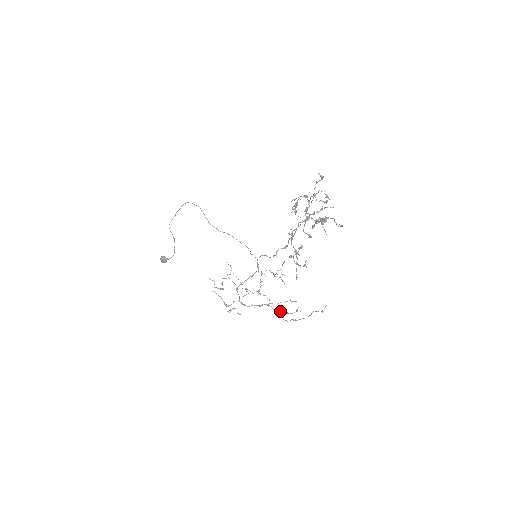
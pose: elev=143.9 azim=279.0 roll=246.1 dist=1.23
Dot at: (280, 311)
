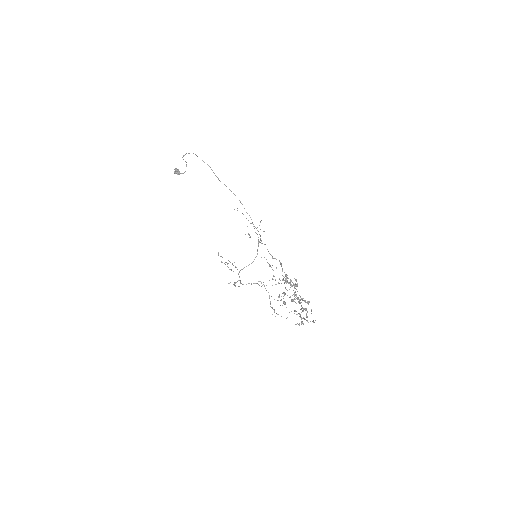
Dot at: (269, 295)
